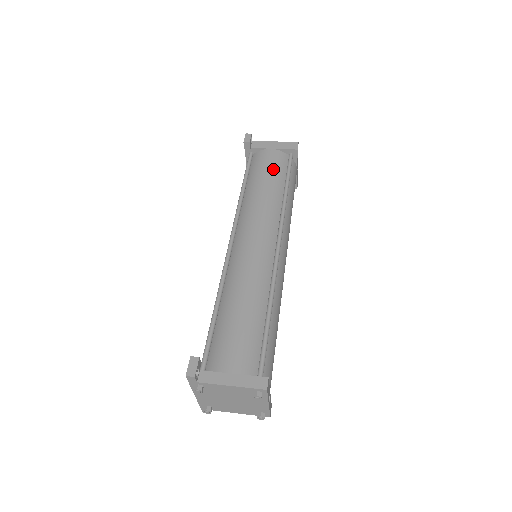
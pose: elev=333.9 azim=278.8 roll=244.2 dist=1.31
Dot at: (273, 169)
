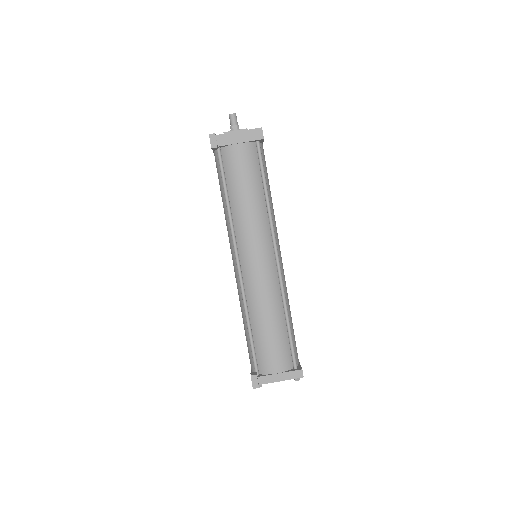
Dot at: (248, 172)
